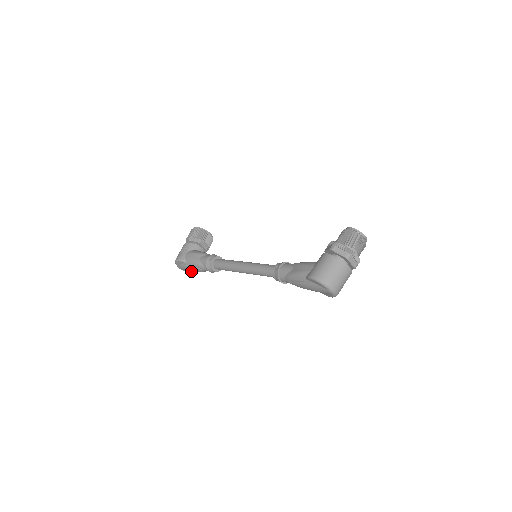
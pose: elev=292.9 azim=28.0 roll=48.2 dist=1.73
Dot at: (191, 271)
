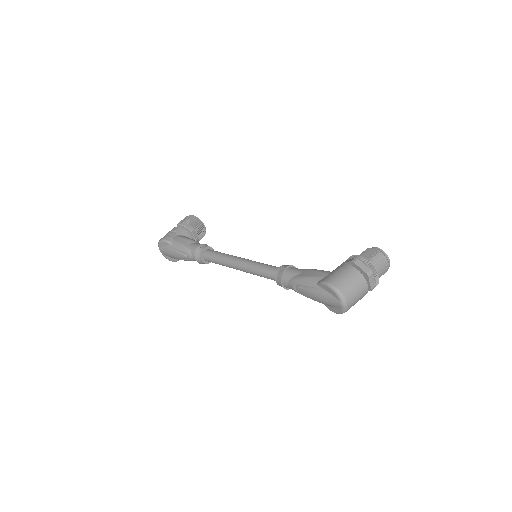
Dot at: (172, 257)
